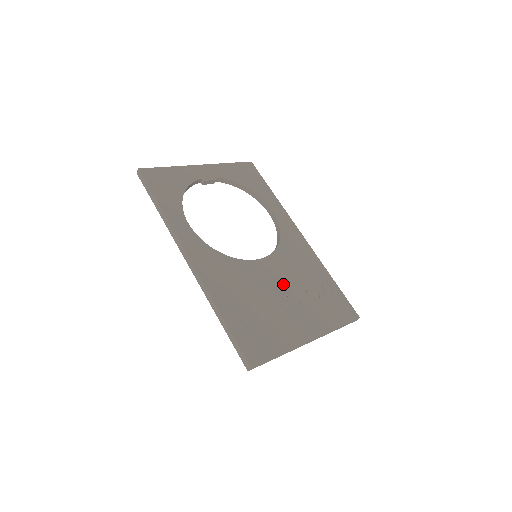
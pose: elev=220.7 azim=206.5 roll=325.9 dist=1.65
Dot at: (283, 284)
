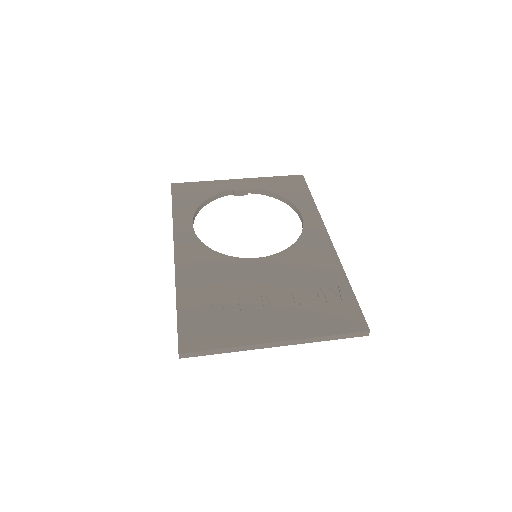
Dot at: (272, 283)
